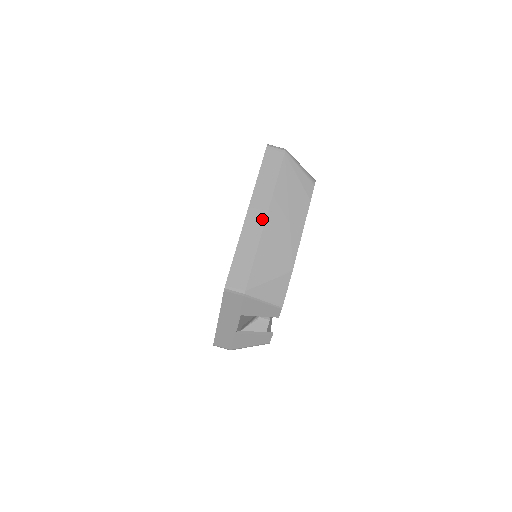
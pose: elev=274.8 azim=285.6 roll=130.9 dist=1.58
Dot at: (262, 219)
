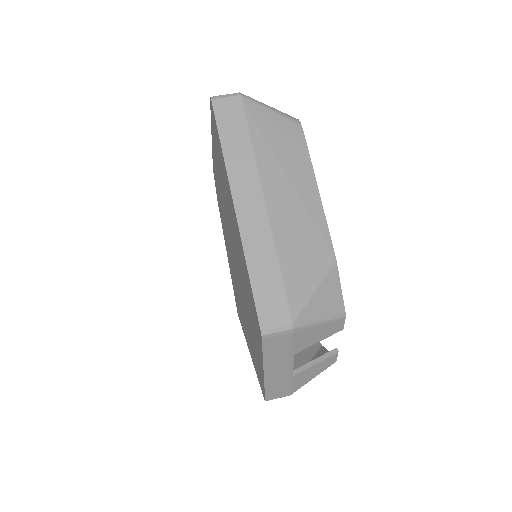
Dot at: (261, 209)
